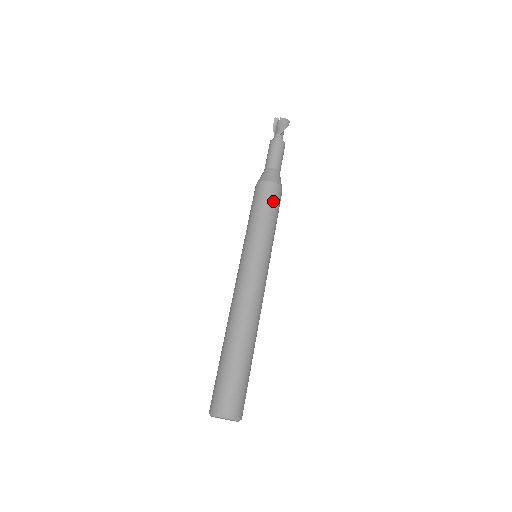
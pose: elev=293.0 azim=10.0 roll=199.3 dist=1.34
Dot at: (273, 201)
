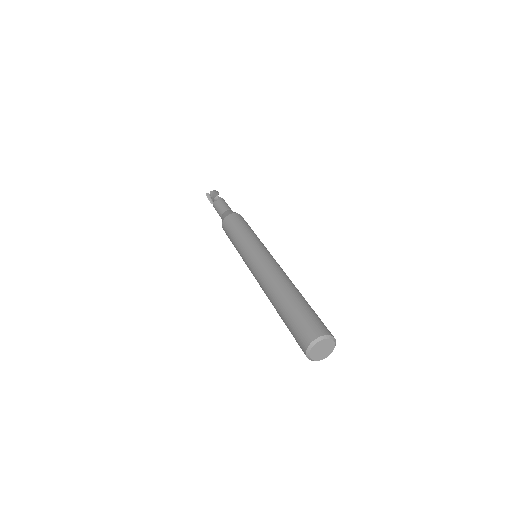
Dot at: (243, 221)
